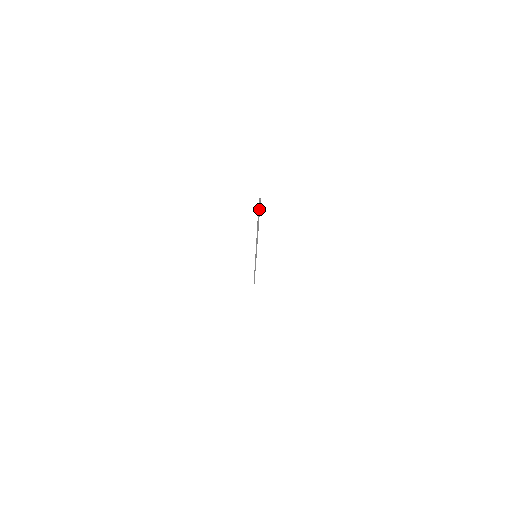
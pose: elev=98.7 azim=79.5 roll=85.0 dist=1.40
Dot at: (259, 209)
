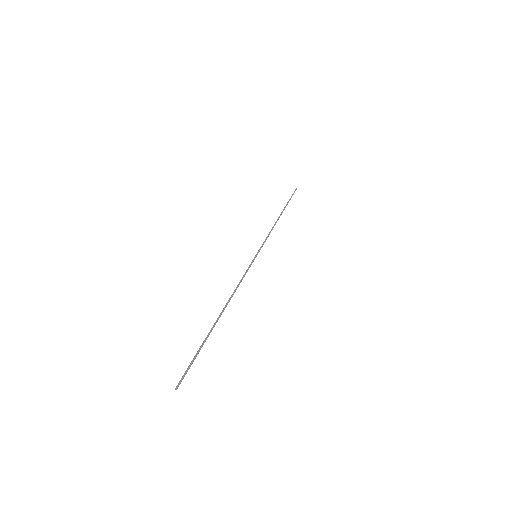
Dot at: (189, 367)
